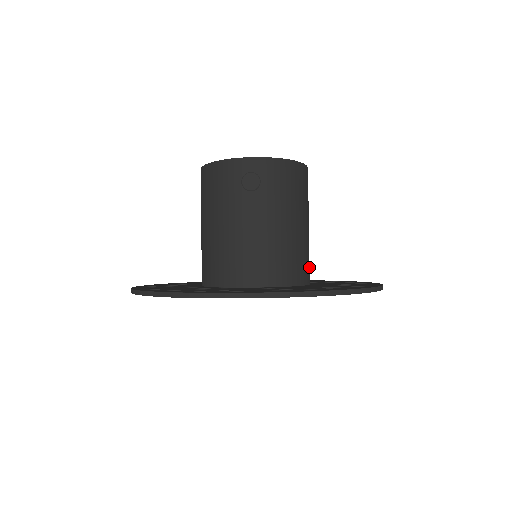
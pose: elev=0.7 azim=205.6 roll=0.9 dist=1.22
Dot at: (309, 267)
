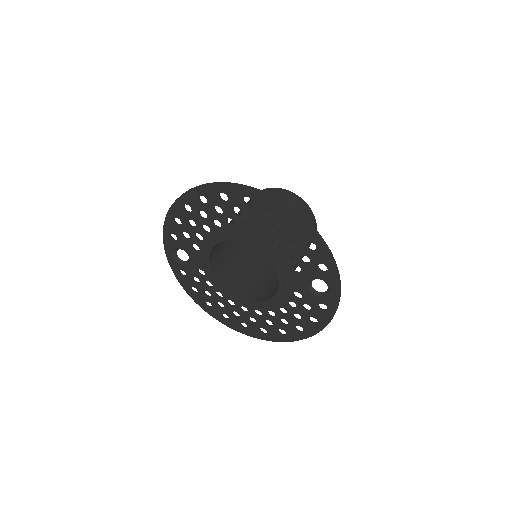
Dot at: occluded
